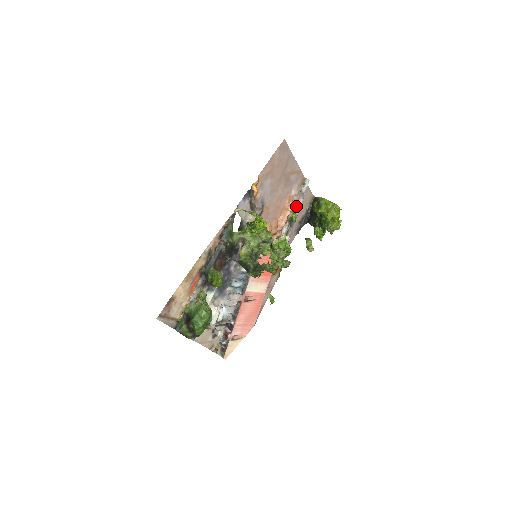
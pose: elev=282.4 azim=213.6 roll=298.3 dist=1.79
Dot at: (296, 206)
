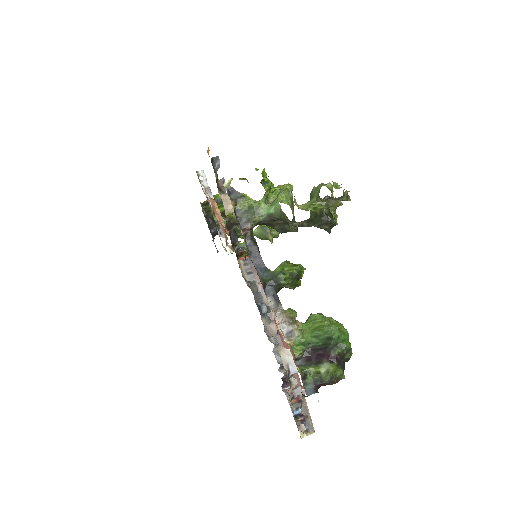
Dot at: (210, 207)
